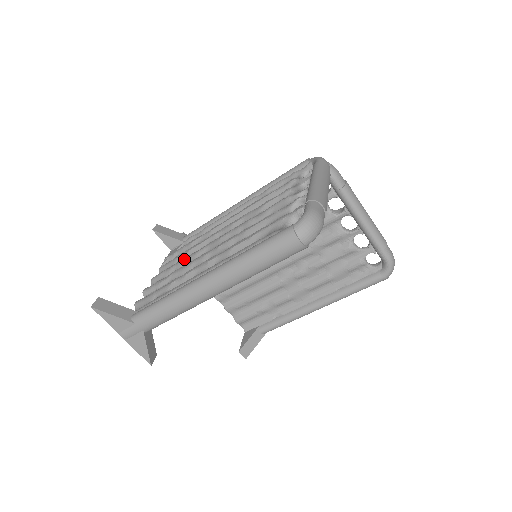
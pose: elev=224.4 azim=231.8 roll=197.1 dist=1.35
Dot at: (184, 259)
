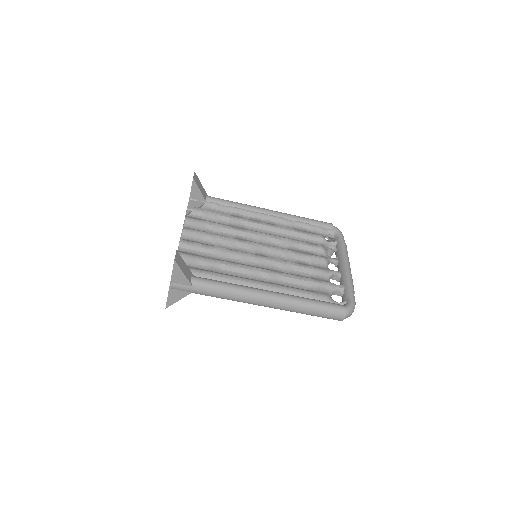
Dot at: (224, 238)
